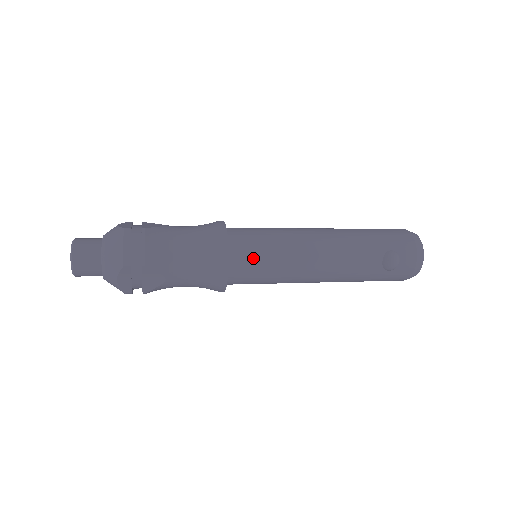
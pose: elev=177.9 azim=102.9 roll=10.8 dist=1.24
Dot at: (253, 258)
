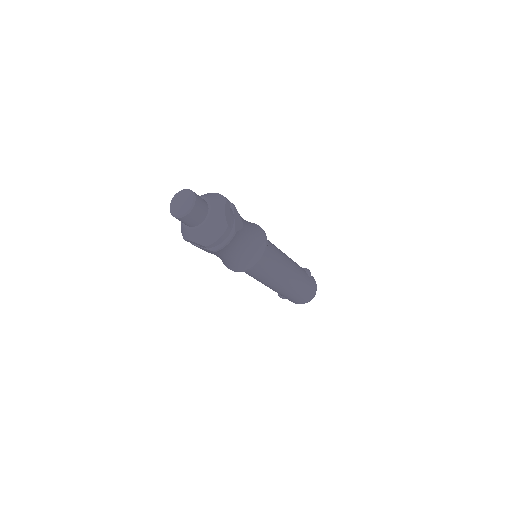
Dot at: occluded
